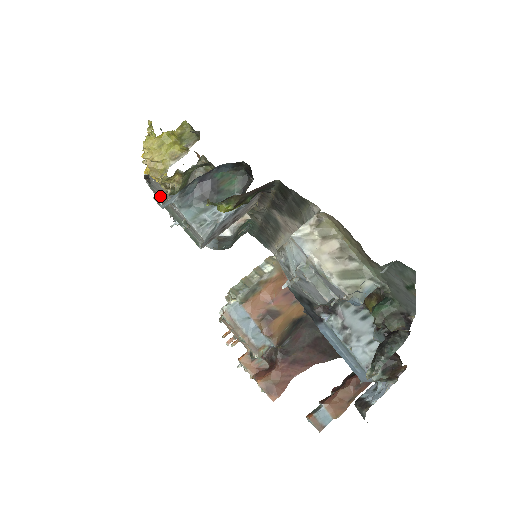
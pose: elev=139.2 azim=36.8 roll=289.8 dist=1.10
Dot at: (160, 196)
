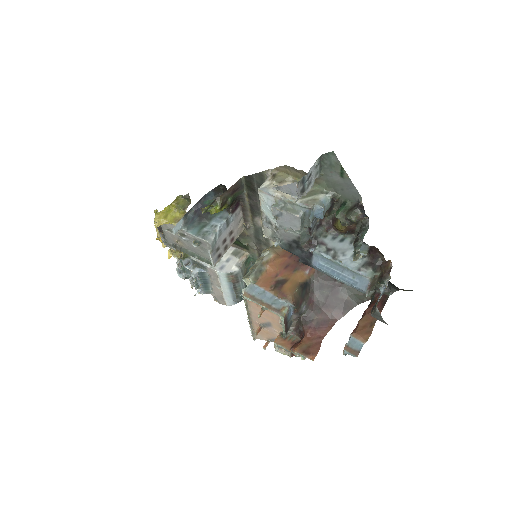
Dot at: (174, 244)
